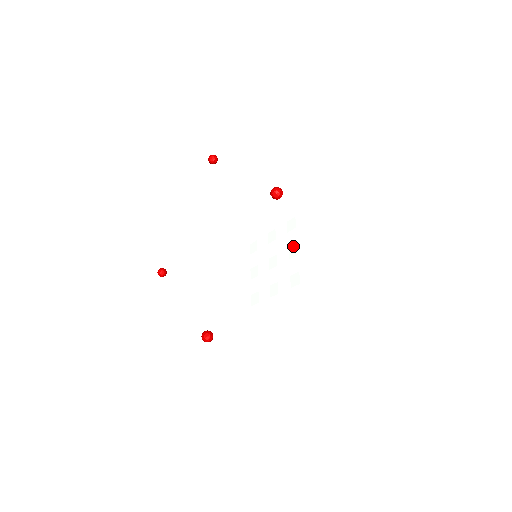
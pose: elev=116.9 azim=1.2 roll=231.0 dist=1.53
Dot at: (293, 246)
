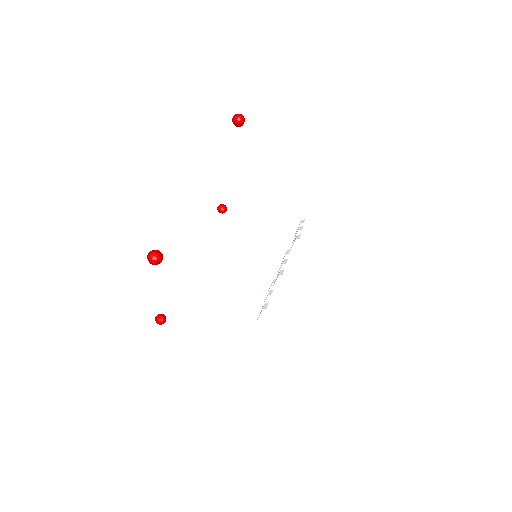
Dot at: (296, 233)
